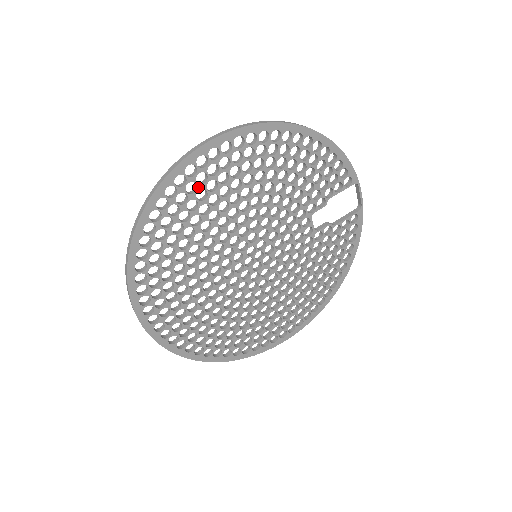
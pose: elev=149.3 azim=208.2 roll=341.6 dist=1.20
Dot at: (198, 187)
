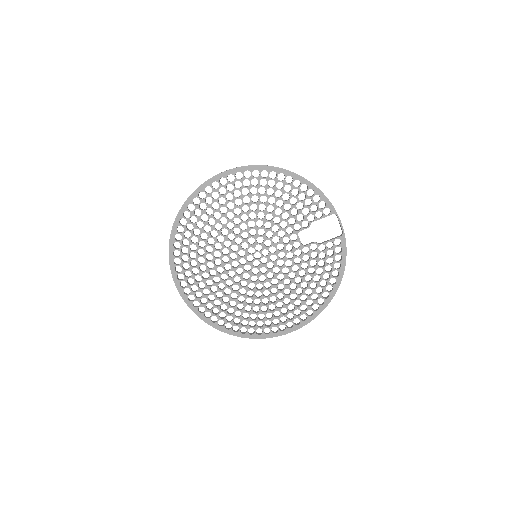
Dot at: (213, 200)
